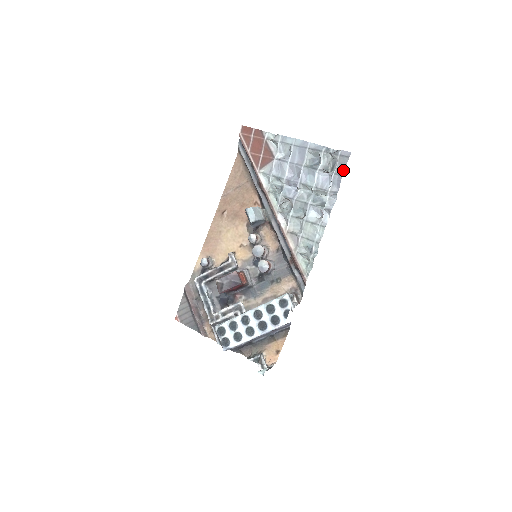
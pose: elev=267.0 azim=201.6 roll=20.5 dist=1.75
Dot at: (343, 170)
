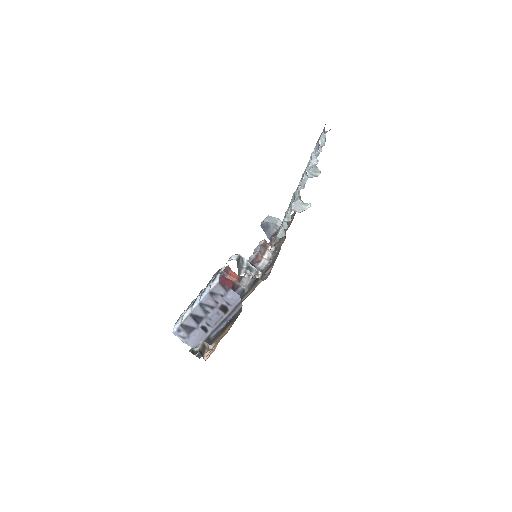
Dot at: occluded
